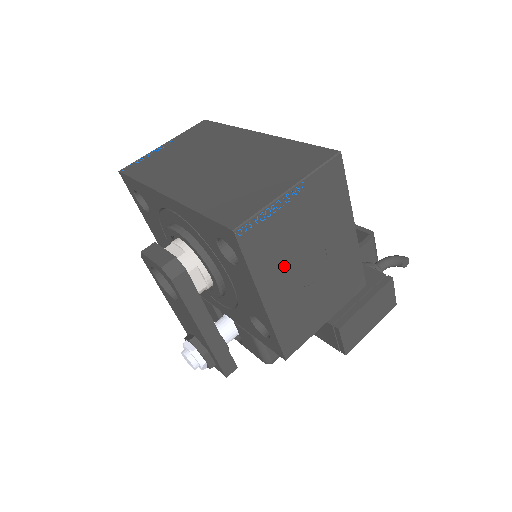
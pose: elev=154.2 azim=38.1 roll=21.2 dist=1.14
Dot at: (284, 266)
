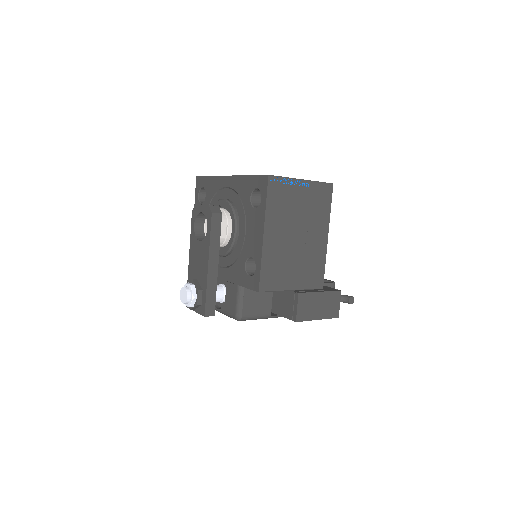
Dot at: (283, 222)
